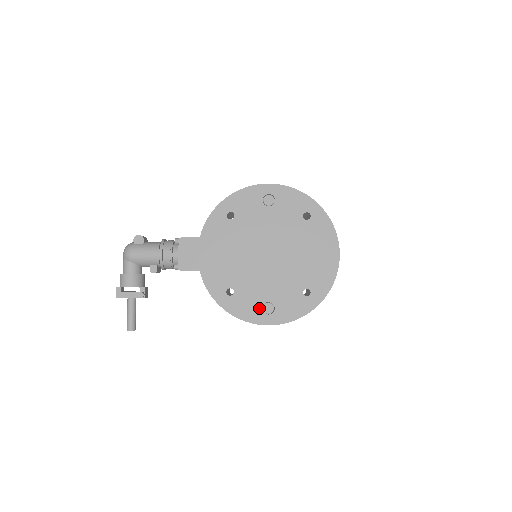
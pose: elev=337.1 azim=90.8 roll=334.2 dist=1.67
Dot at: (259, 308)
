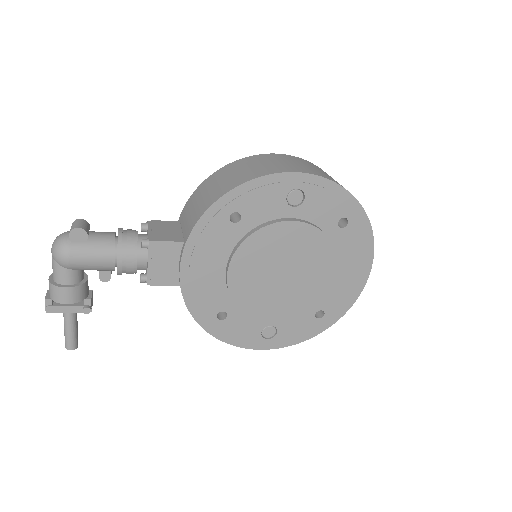
Dot at: (257, 333)
